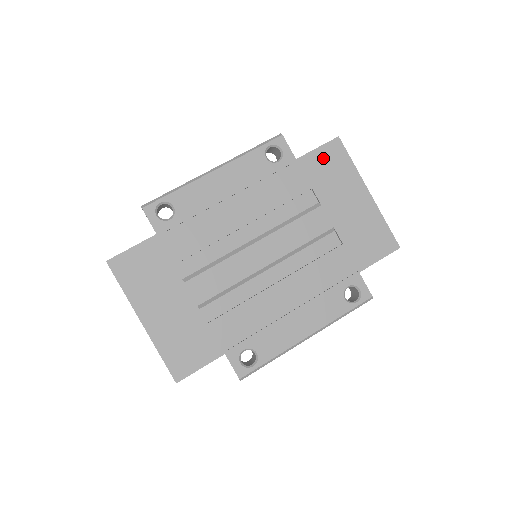
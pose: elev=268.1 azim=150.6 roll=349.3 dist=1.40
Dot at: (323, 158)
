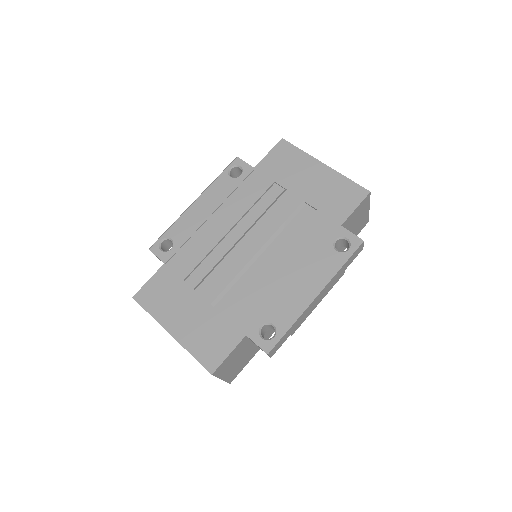
Dot at: (275, 158)
